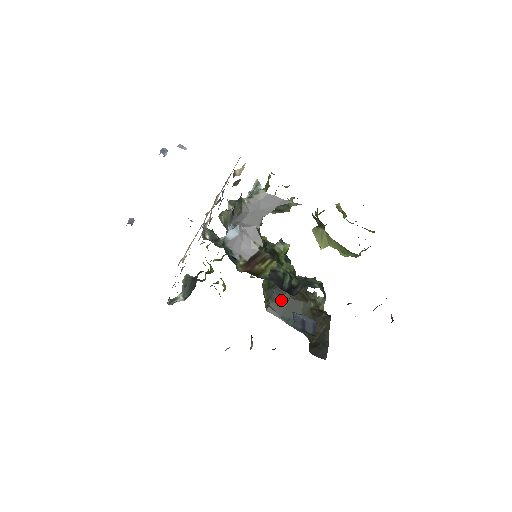
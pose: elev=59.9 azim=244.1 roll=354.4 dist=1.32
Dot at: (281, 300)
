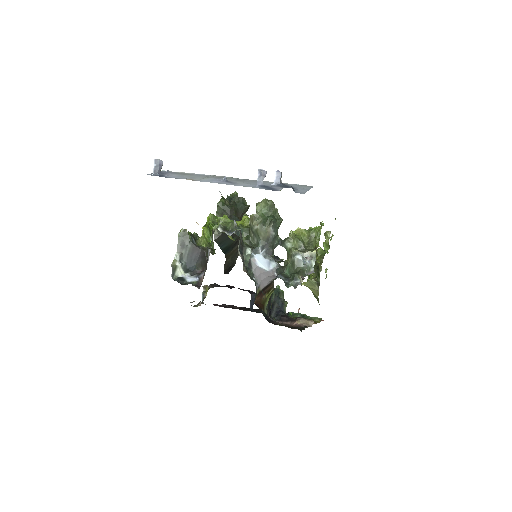
Dot at: occluded
